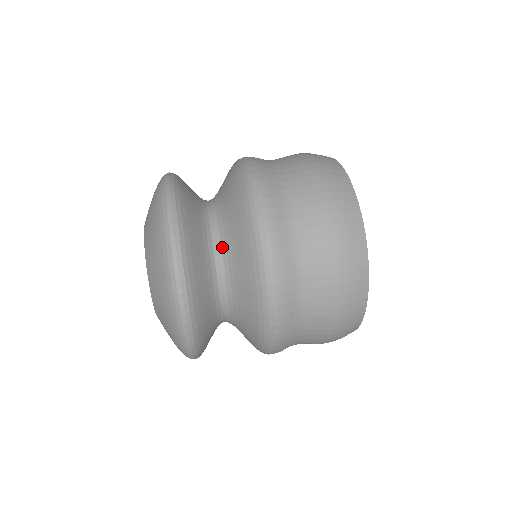
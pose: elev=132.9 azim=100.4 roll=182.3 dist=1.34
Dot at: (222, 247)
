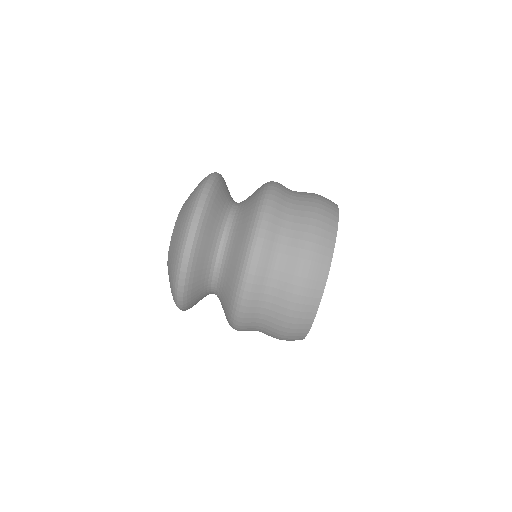
Dot at: (222, 264)
